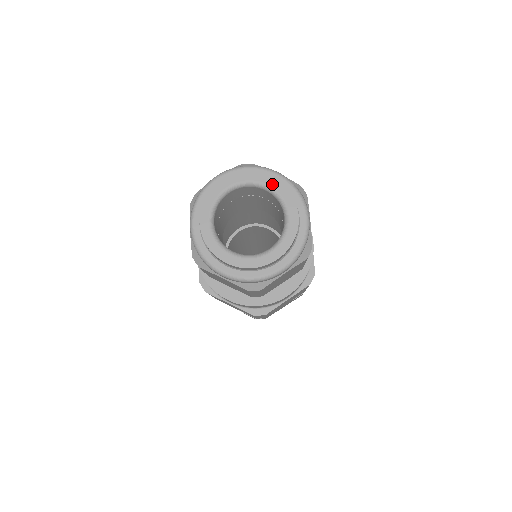
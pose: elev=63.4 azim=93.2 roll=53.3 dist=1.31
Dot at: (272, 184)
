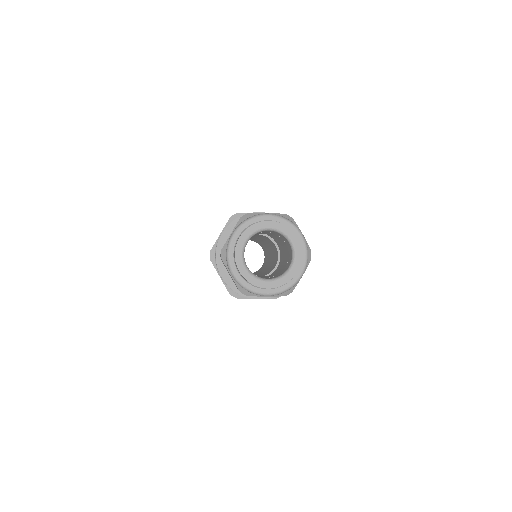
Dot at: (272, 225)
